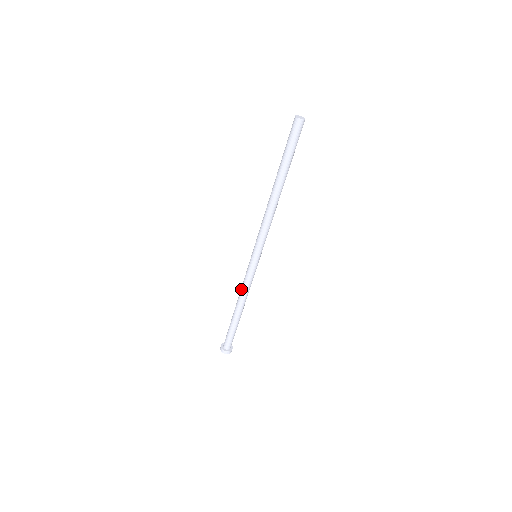
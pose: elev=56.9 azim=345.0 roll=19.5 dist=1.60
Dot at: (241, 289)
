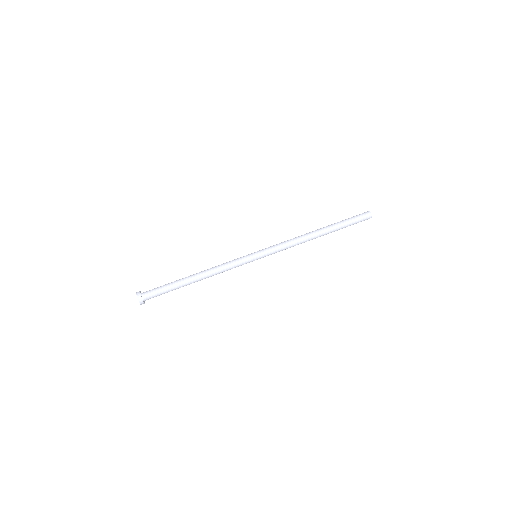
Dot at: (218, 265)
